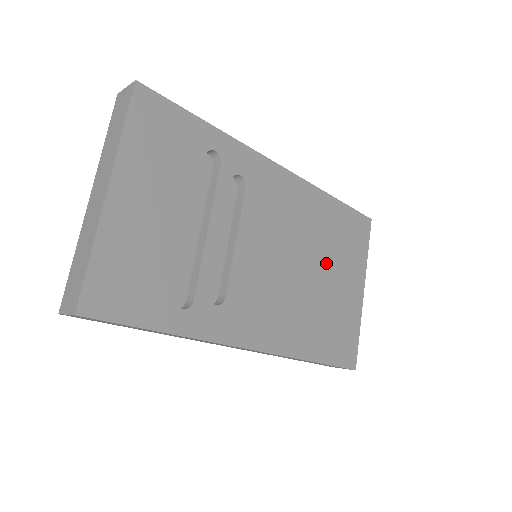
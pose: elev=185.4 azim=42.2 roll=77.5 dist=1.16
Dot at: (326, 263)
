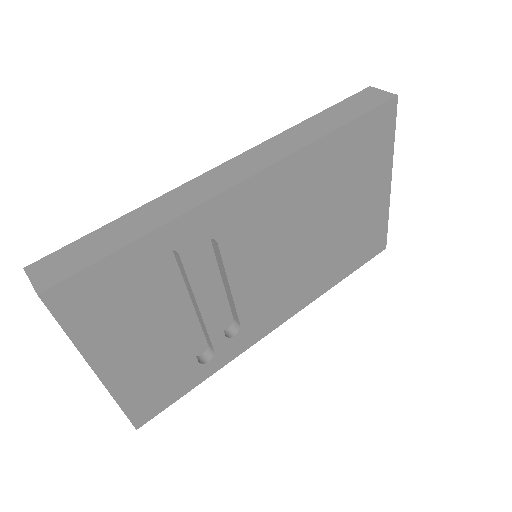
Dot at: (337, 205)
